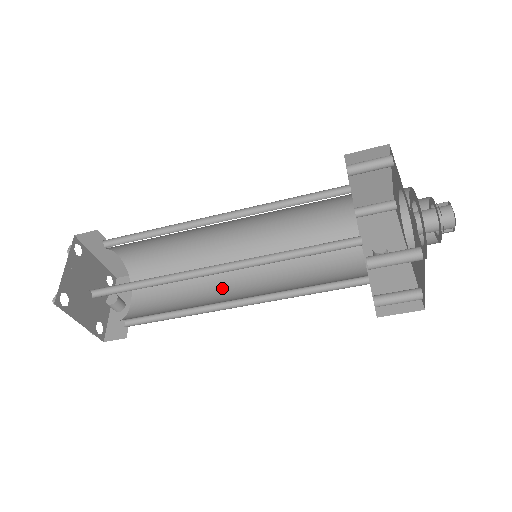
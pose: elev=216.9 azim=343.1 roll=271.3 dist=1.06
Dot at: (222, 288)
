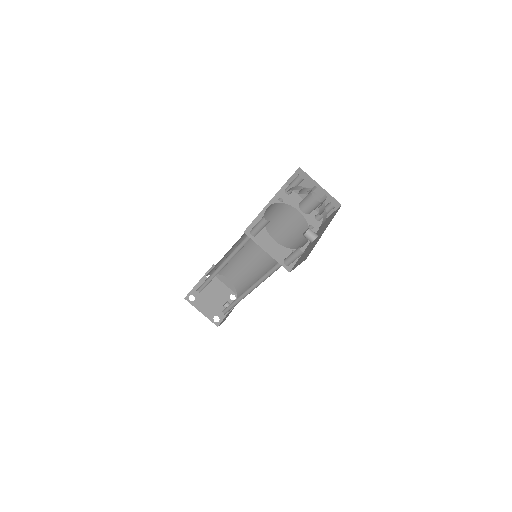
Dot at: occluded
